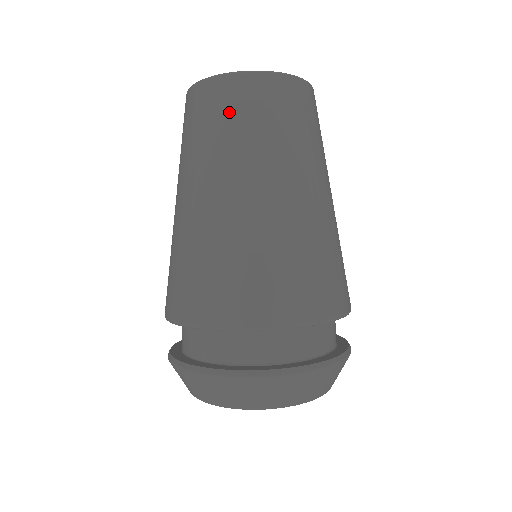
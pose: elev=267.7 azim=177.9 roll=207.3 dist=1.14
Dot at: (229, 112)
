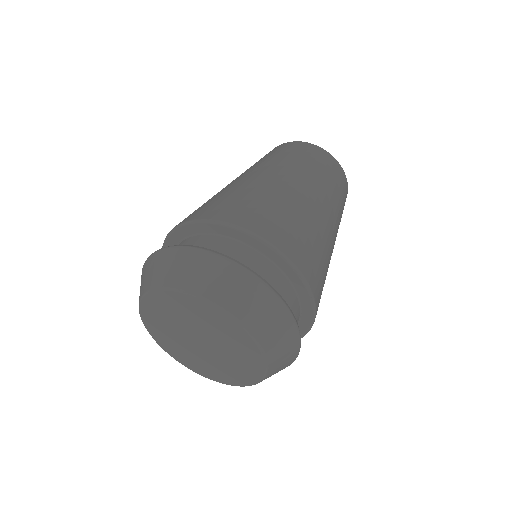
Dot at: occluded
